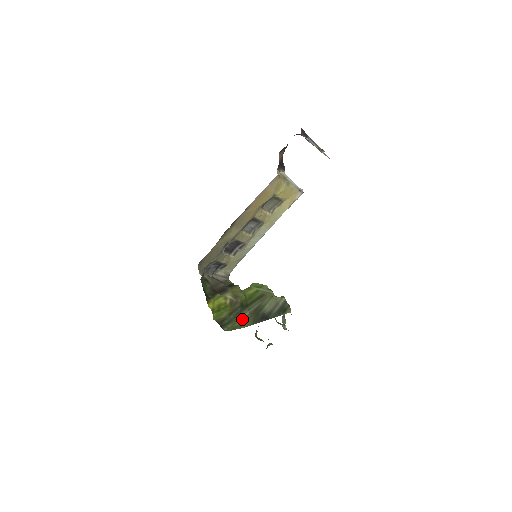
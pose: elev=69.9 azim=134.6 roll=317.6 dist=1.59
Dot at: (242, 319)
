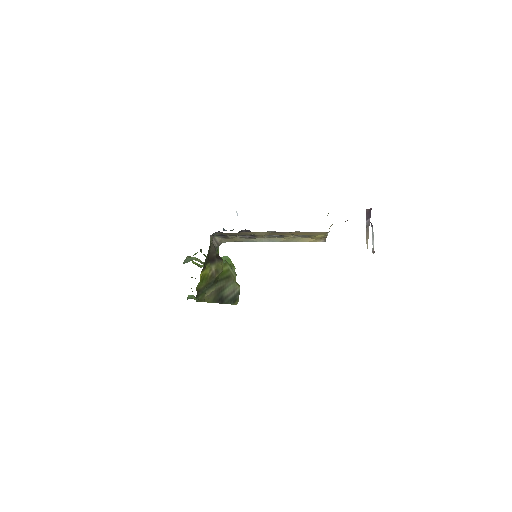
Dot at: (209, 293)
